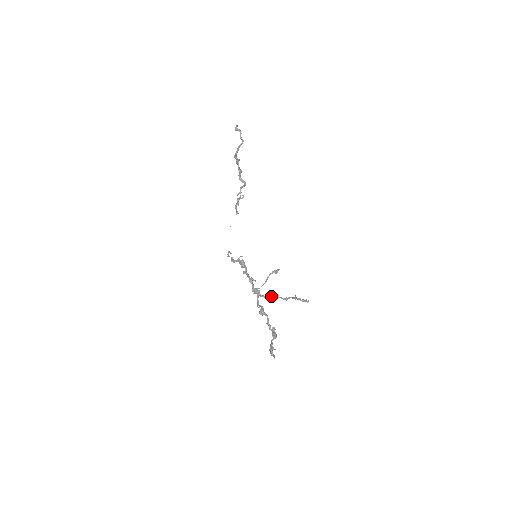
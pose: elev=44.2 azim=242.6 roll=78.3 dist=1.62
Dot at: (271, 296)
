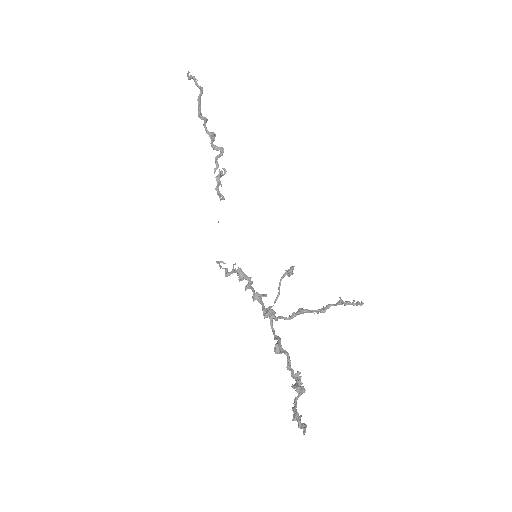
Dot at: (295, 313)
